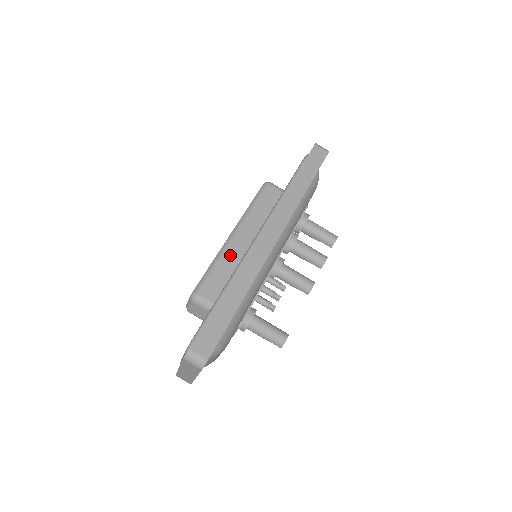
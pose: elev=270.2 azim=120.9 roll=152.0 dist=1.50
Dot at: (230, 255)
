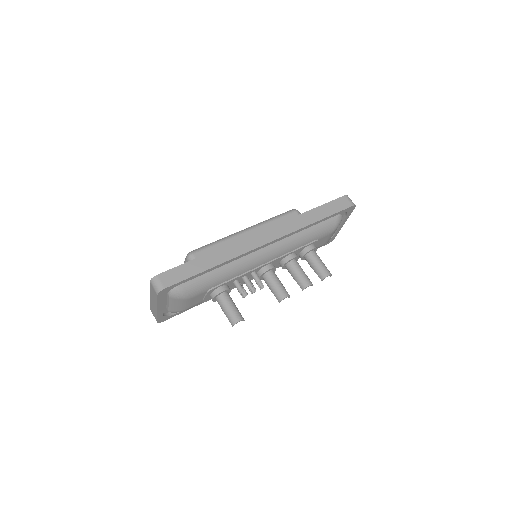
Dot at: (233, 241)
